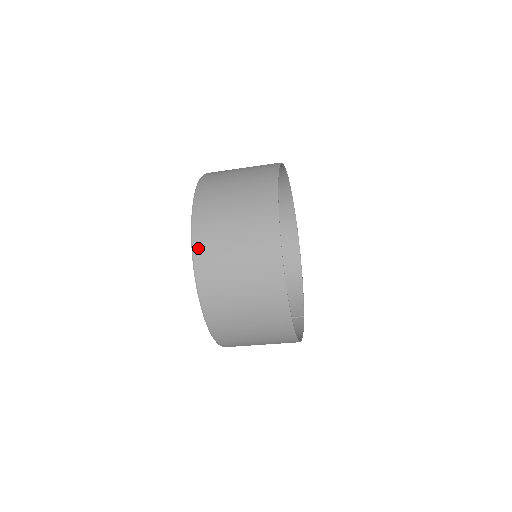
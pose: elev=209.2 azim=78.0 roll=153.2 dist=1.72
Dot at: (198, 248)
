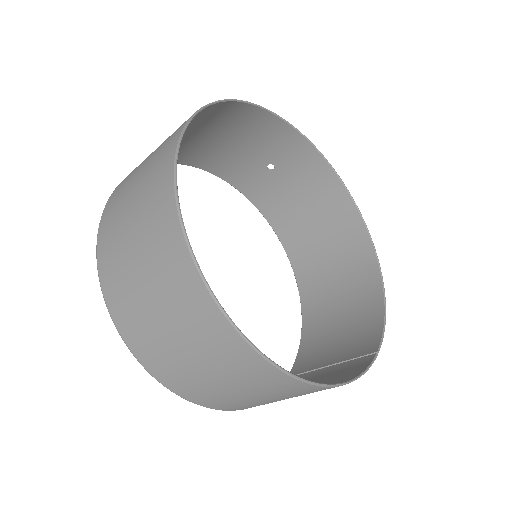
Dot at: (101, 238)
